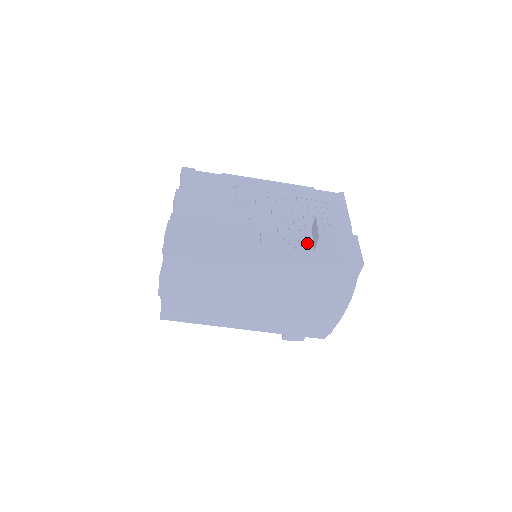
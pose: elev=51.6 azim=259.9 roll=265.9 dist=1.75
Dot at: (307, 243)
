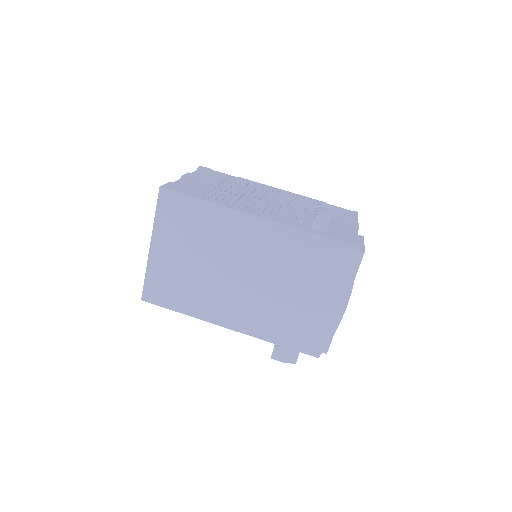
Dot at: (305, 223)
